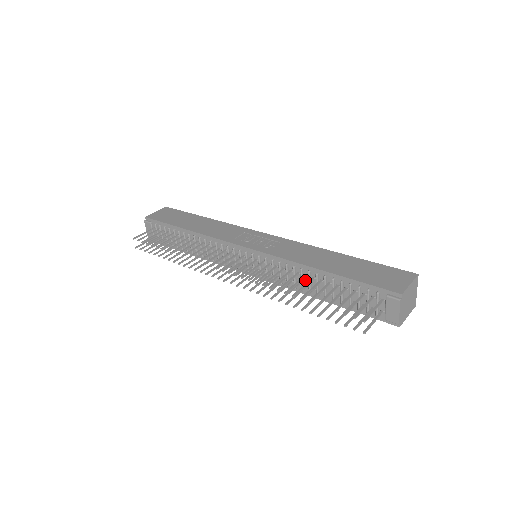
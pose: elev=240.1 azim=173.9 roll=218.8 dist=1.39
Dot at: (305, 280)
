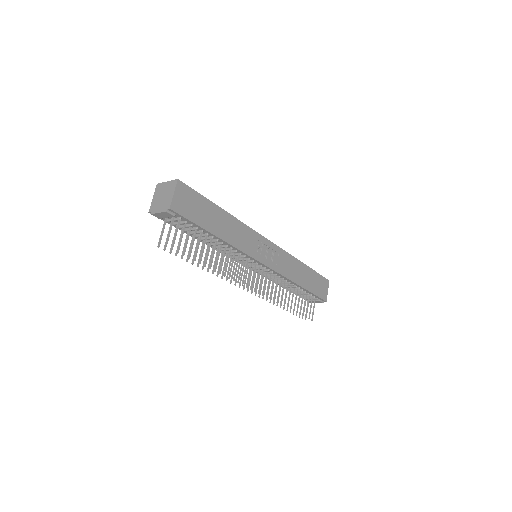
Dot at: occluded
